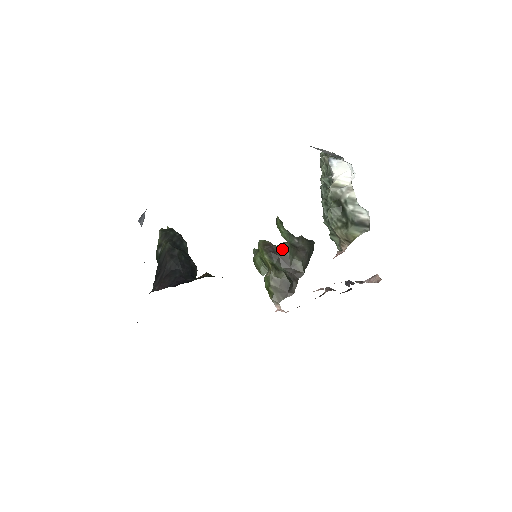
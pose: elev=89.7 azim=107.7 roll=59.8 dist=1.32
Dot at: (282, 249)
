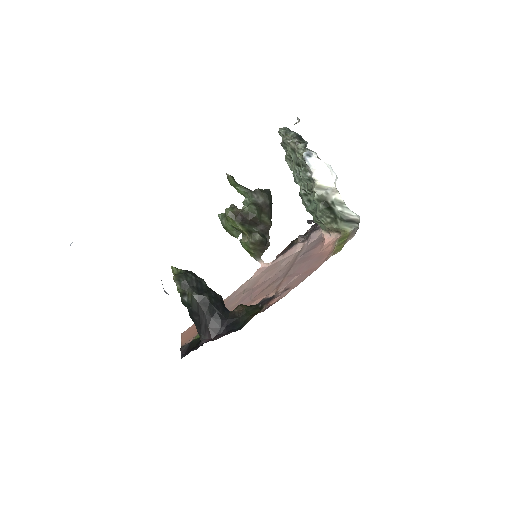
Dot at: (250, 213)
